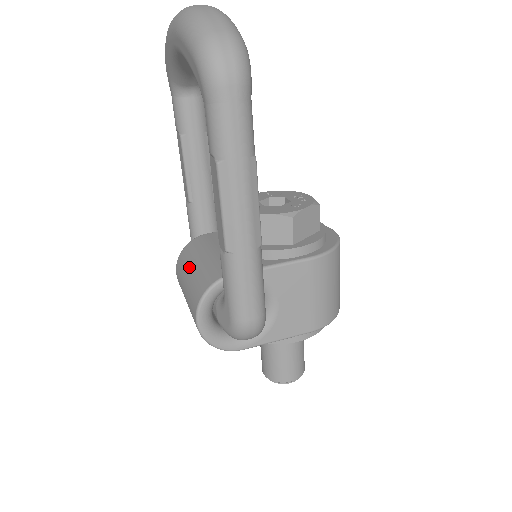
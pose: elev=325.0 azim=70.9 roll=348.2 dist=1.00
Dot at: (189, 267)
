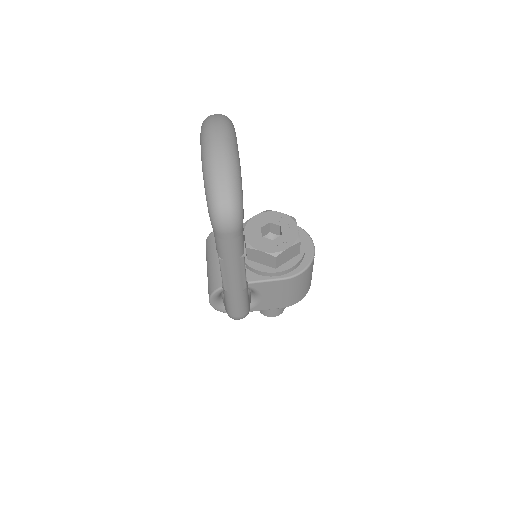
Dot at: (211, 257)
